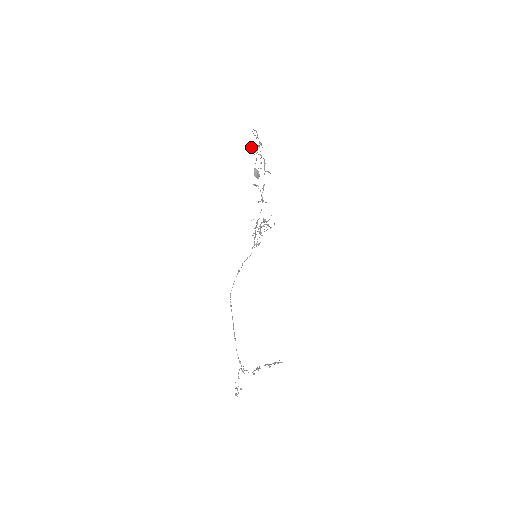
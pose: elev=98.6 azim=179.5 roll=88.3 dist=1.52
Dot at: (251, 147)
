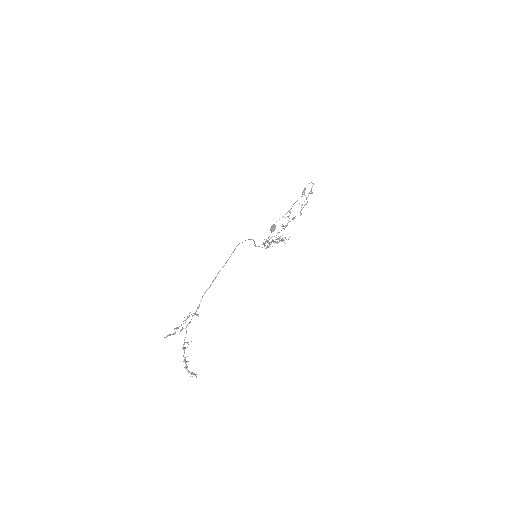
Dot at: (305, 188)
